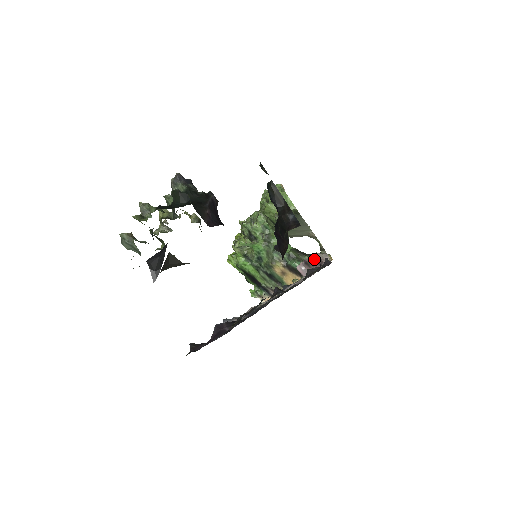
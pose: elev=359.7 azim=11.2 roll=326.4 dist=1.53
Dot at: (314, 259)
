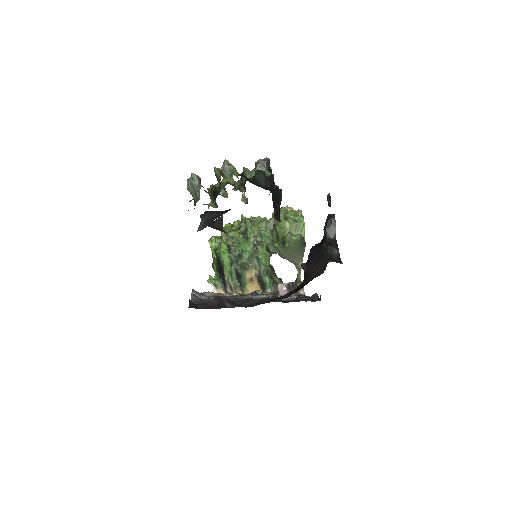
Dot at: (294, 286)
